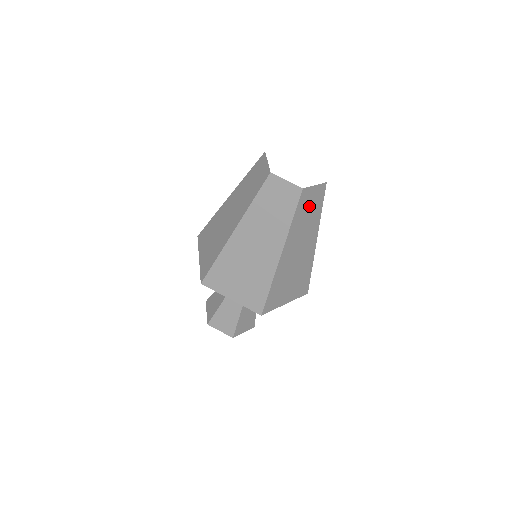
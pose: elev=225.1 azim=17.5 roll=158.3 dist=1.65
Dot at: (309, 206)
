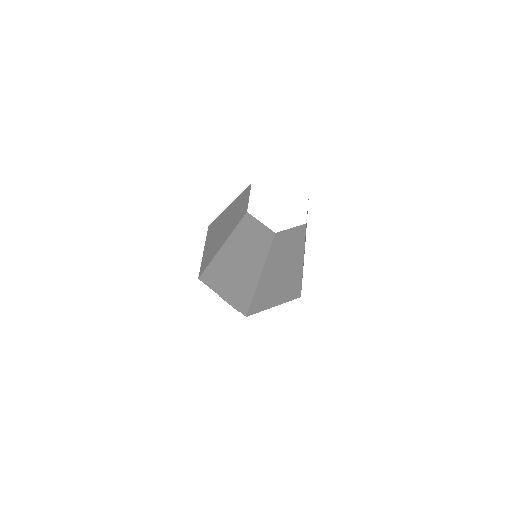
Dot at: (287, 243)
